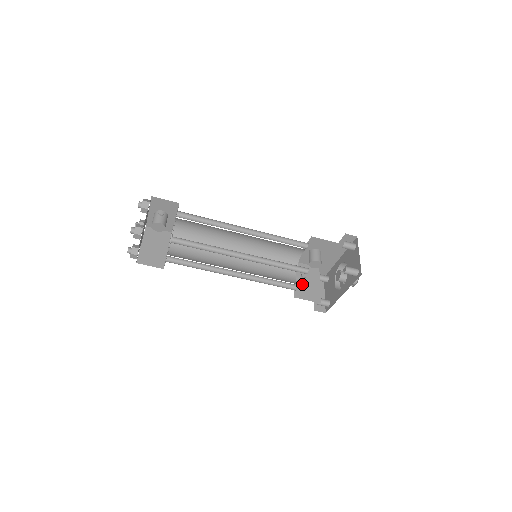
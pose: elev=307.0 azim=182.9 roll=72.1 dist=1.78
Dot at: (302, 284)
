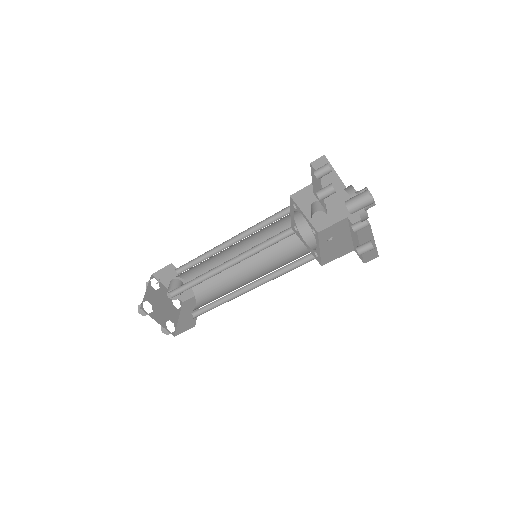
Dot at: (329, 247)
